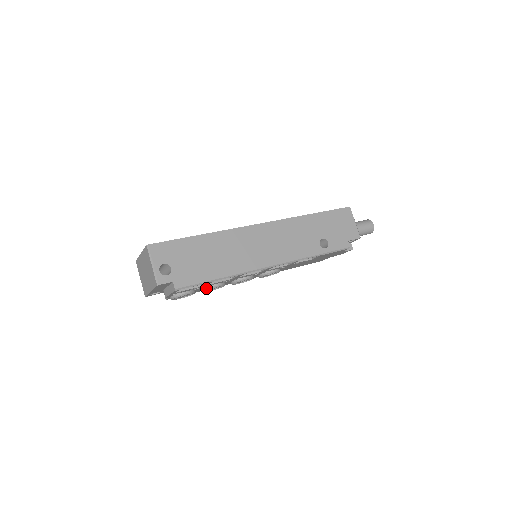
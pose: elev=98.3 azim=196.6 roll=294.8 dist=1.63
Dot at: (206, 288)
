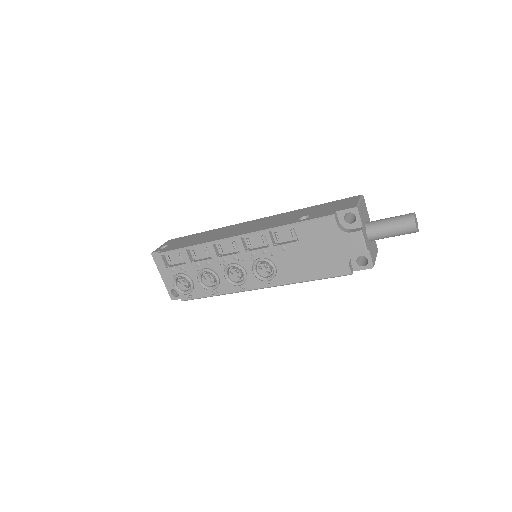
Dot at: (198, 275)
